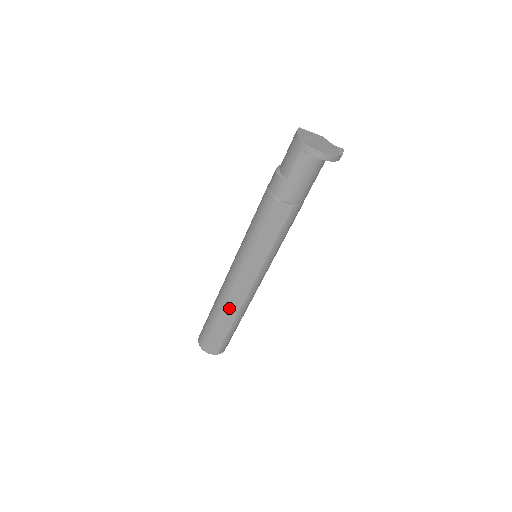
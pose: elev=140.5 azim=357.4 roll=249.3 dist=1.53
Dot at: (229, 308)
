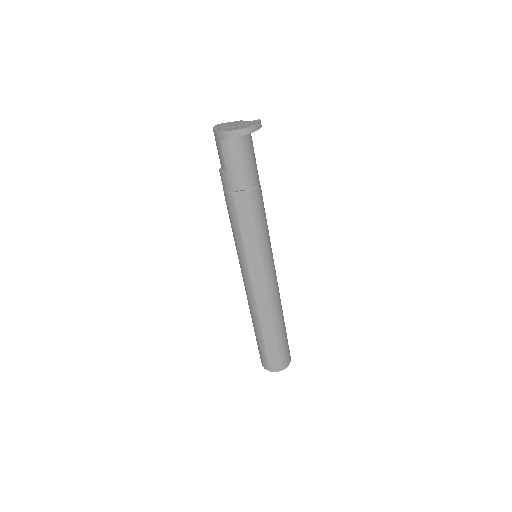
Dot at: (261, 316)
